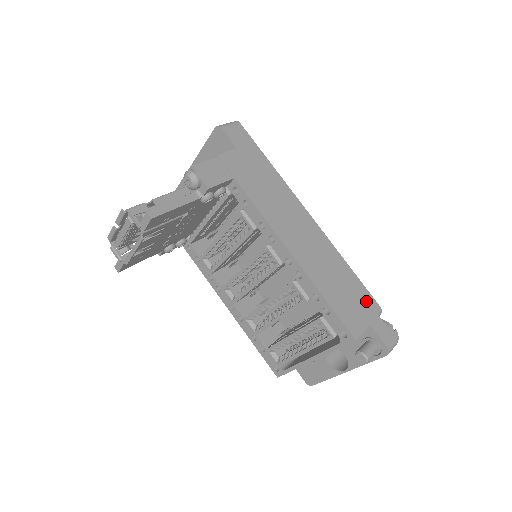
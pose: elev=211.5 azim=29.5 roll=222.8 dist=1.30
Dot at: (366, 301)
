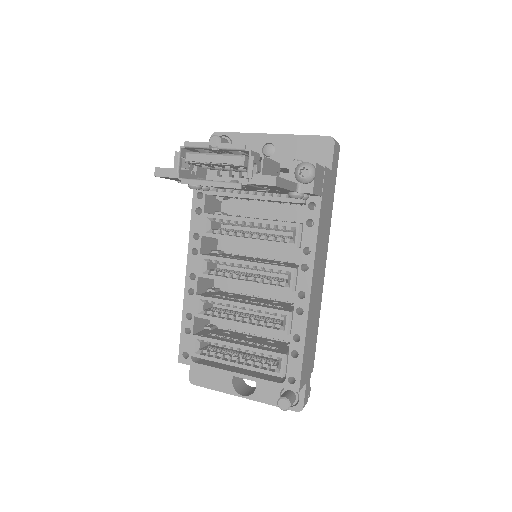
Dot at: (312, 360)
